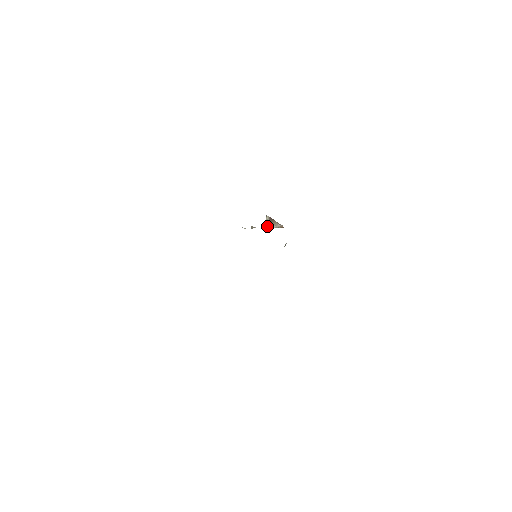
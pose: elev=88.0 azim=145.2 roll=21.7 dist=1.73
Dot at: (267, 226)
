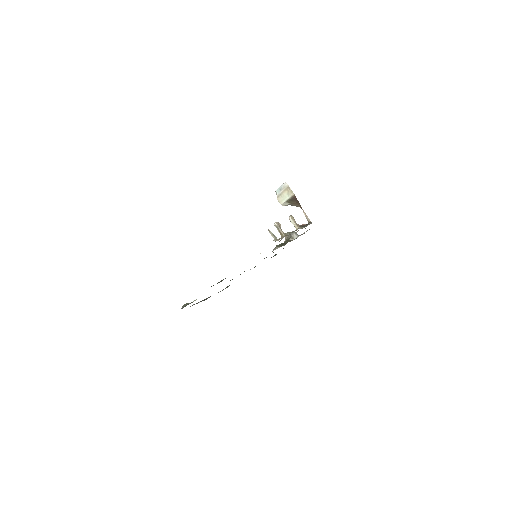
Dot at: (295, 224)
